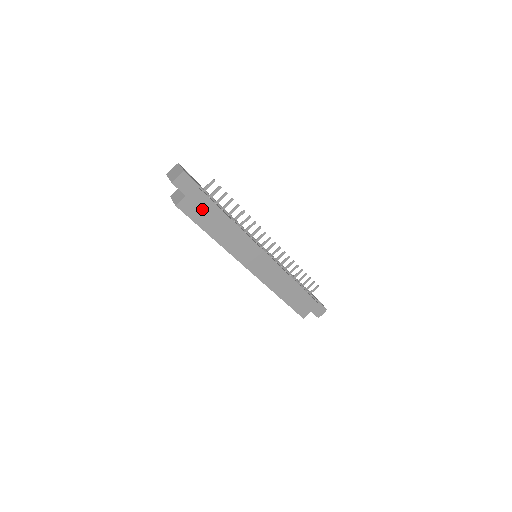
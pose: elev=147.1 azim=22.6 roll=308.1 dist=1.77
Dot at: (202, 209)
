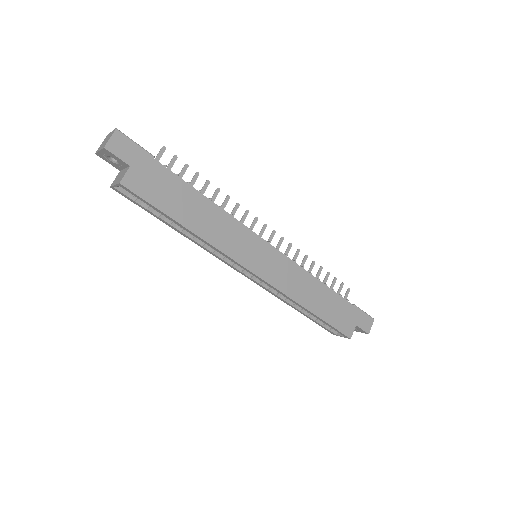
Dot at: (160, 185)
